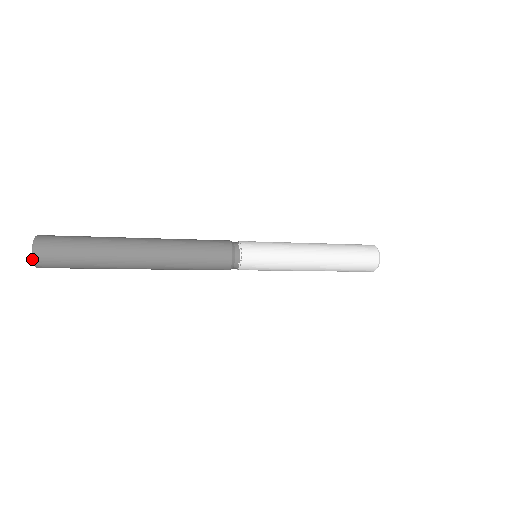
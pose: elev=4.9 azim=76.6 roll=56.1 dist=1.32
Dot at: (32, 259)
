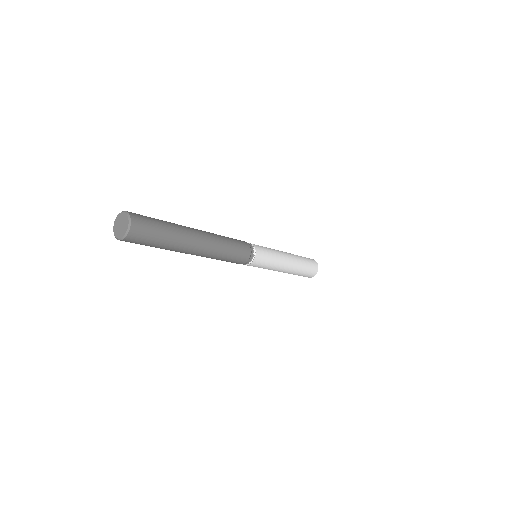
Dot at: (128, 227)
